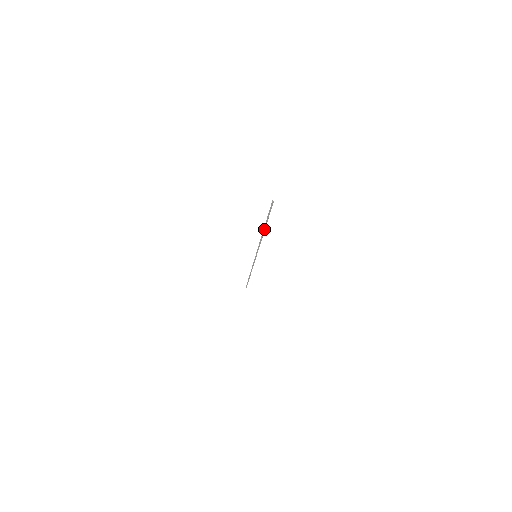
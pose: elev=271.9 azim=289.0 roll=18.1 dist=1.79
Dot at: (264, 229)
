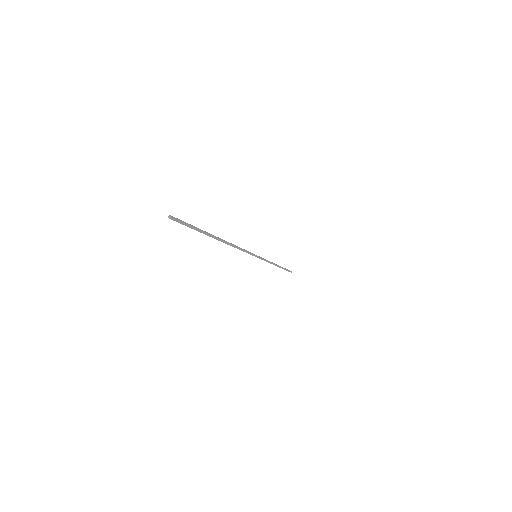
Dot at: (217, 239)
